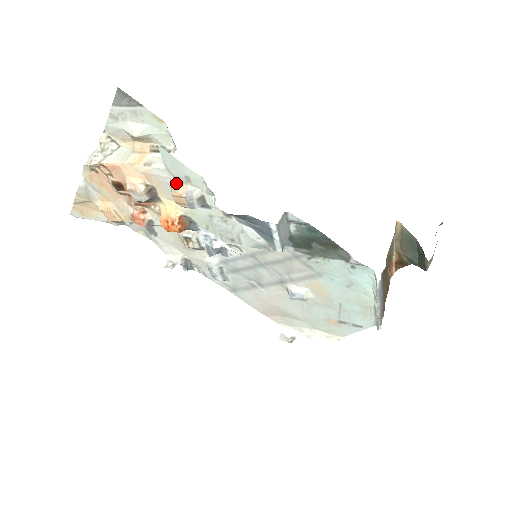
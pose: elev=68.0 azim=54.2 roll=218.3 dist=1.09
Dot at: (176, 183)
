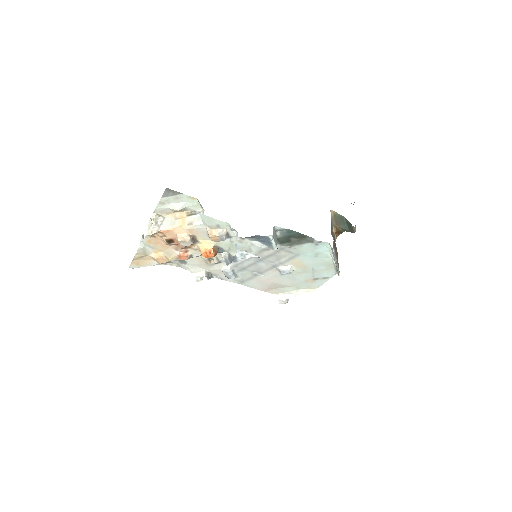
Dot at: (210, 230)
